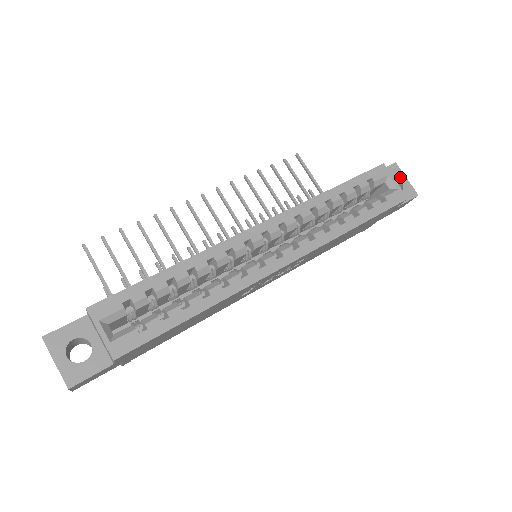
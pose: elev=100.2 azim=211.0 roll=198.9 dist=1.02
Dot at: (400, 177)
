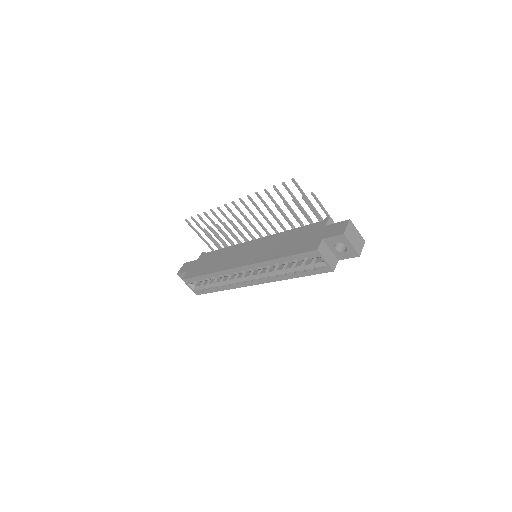
Dot at: (346, 244)
